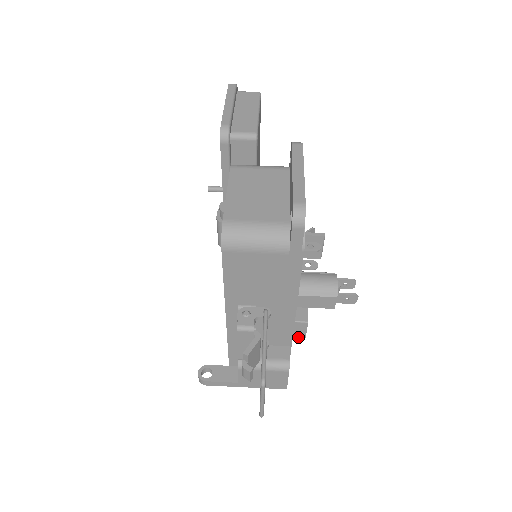
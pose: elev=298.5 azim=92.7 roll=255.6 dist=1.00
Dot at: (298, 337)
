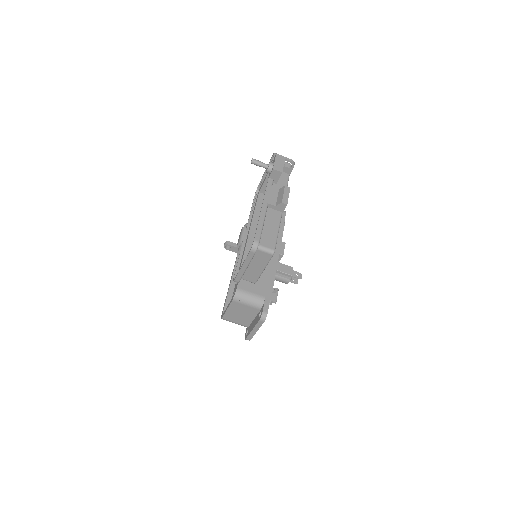
Dot at: occluded
